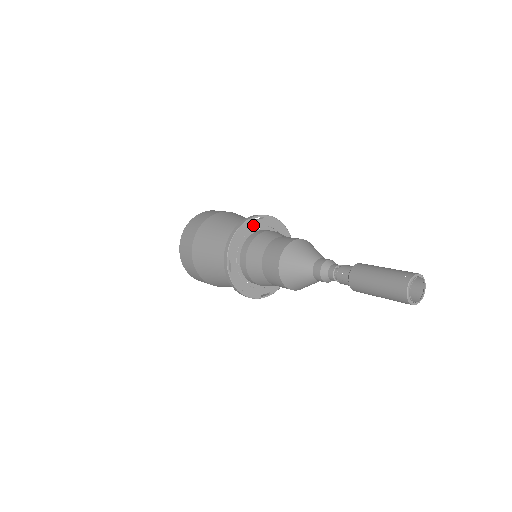
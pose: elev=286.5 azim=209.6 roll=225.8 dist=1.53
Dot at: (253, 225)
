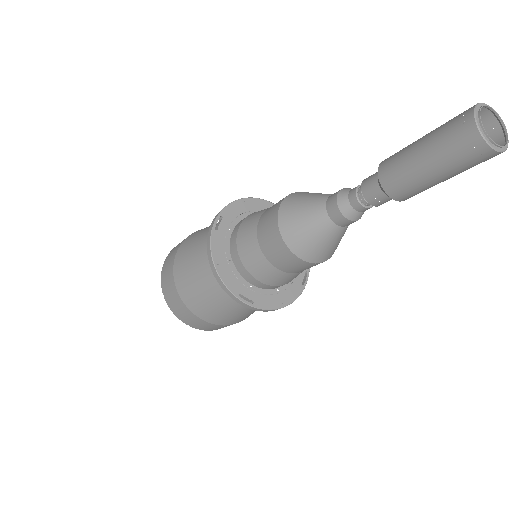
Dot at: occluded
